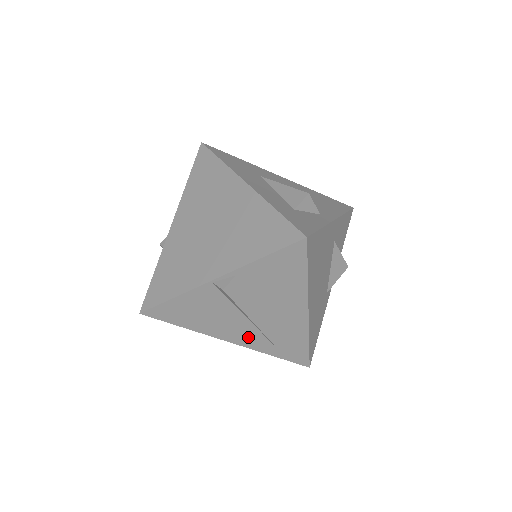
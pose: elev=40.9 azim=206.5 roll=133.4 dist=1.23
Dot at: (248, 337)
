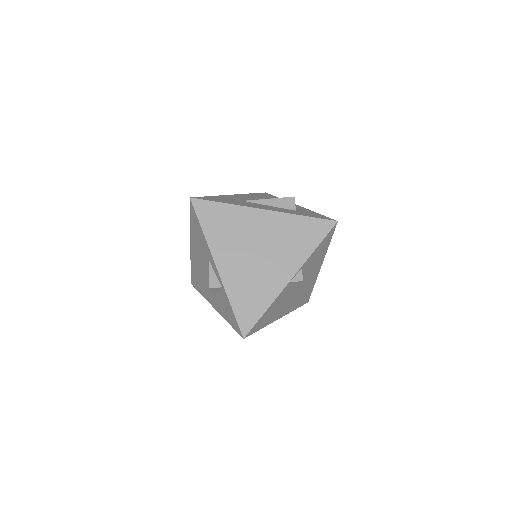
Dot at: (290, 306)
